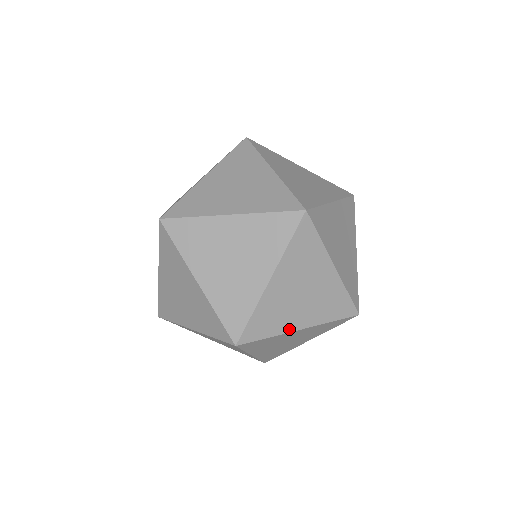
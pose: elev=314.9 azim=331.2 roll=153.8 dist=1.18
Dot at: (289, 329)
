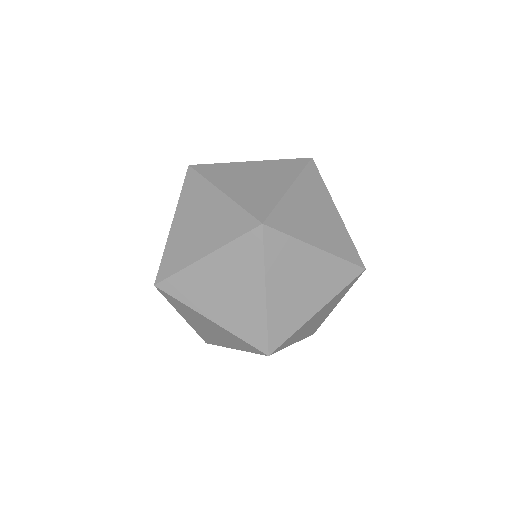
Dot at: (308, 240)
